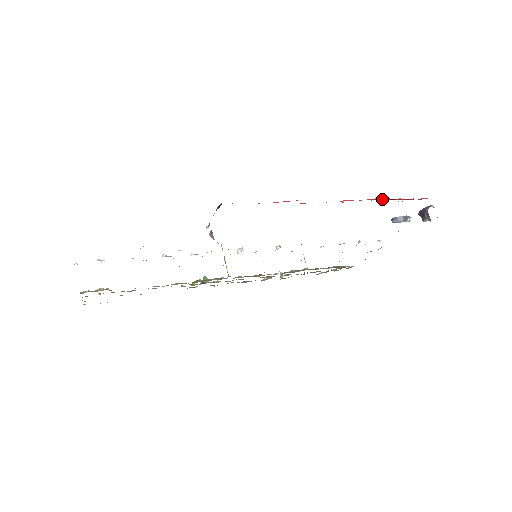
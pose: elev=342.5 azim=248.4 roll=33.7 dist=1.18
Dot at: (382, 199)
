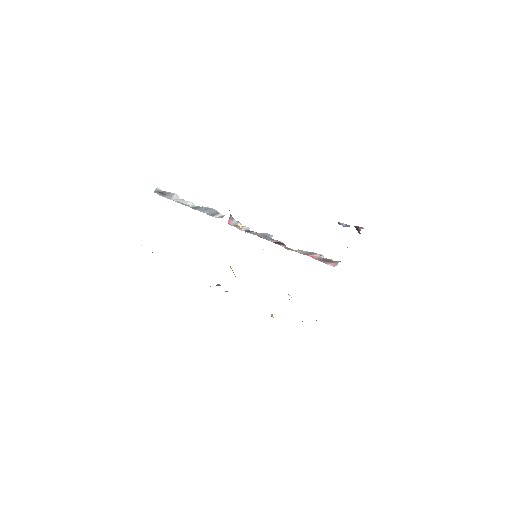
Dot at: occluded
